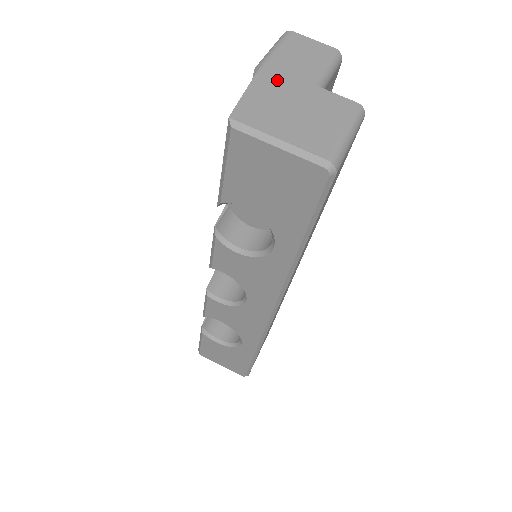
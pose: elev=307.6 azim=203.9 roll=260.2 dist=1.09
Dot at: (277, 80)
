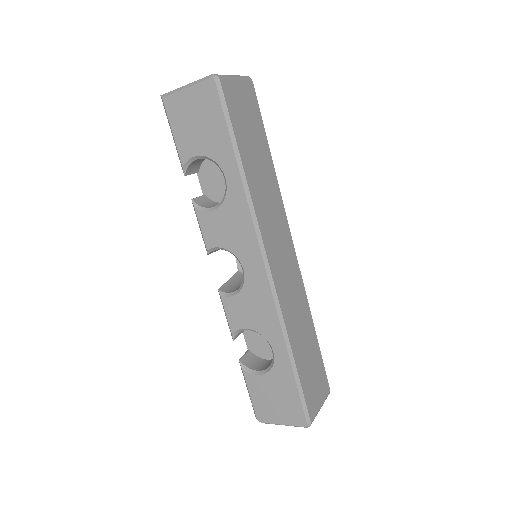
Dot at: occluded
